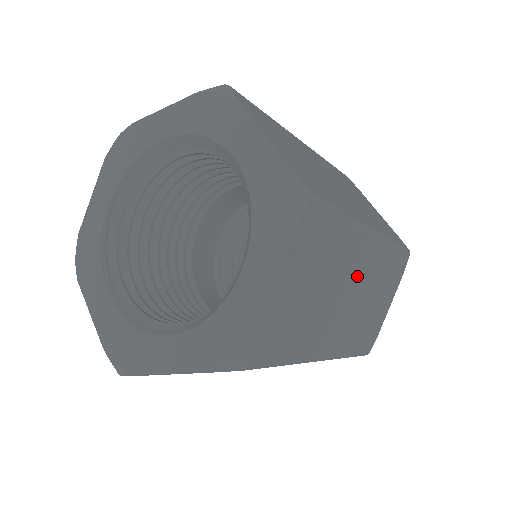
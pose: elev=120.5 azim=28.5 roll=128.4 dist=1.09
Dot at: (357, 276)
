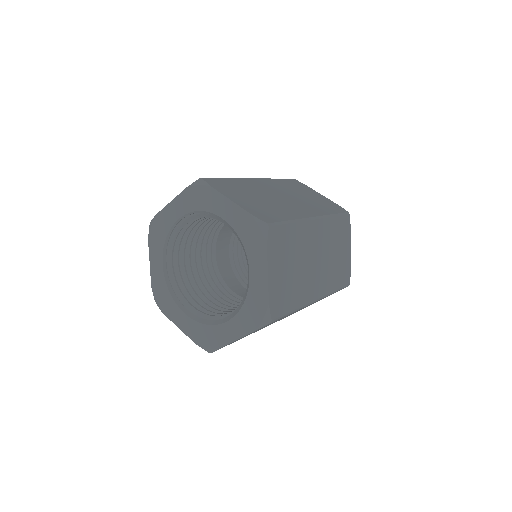
Dot at: occluded
